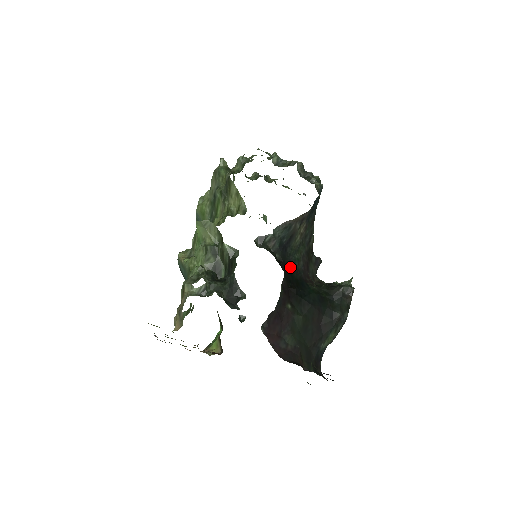
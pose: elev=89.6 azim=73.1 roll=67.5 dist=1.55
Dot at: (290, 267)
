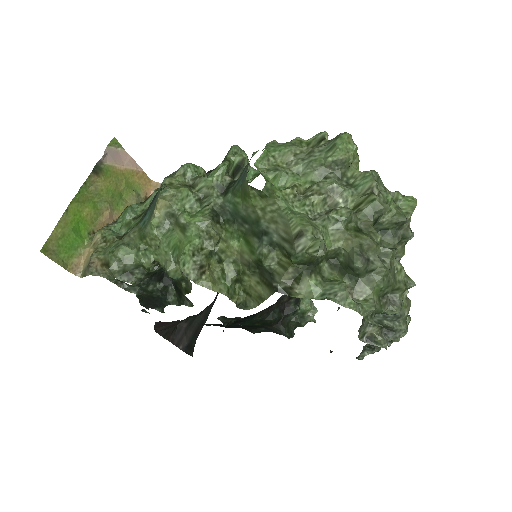
Dot at: occluded
